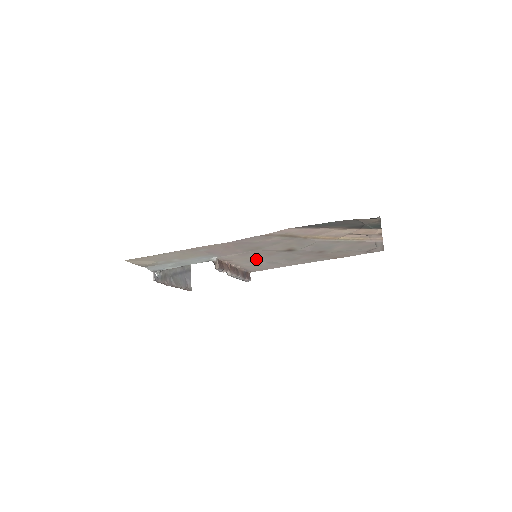
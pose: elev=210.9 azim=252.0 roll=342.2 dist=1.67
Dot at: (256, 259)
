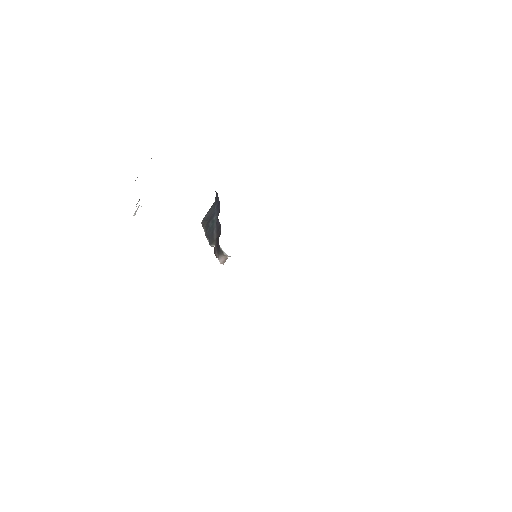
Dot at: occluded
